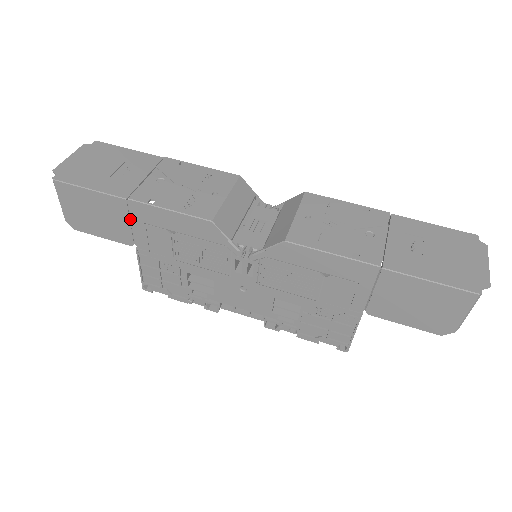
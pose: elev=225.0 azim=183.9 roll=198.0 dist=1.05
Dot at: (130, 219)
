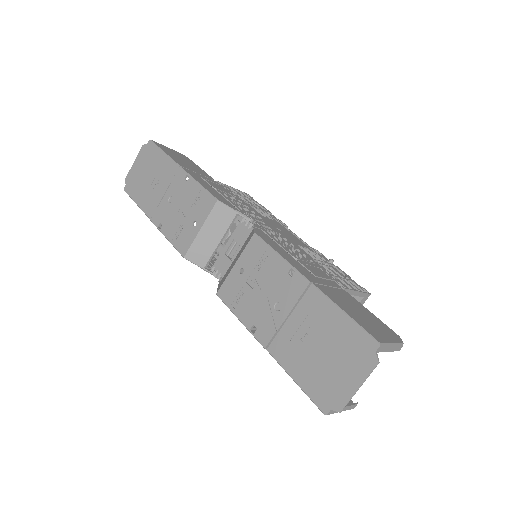
Dot at: occluded
